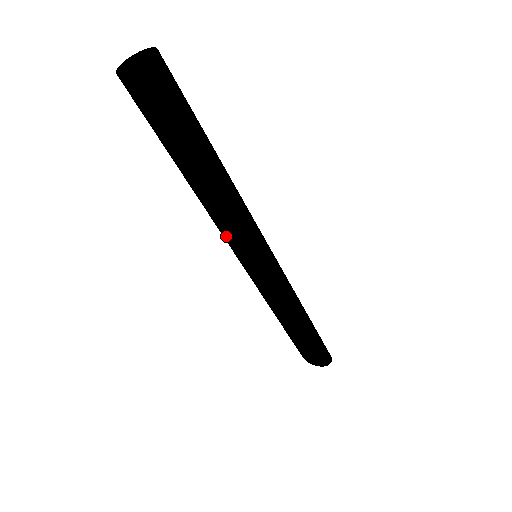
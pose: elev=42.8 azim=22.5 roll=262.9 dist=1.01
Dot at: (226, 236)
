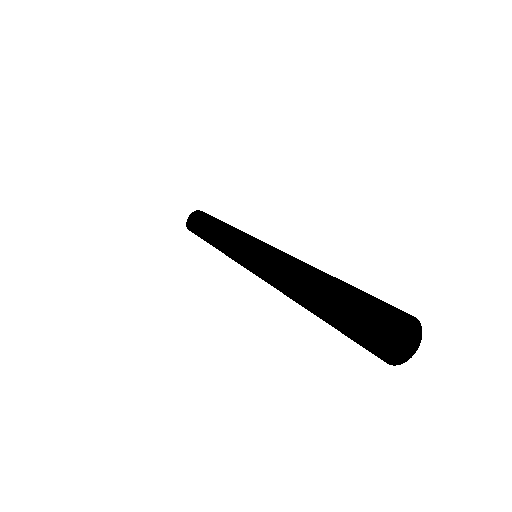
Dot at: (262, 274)
